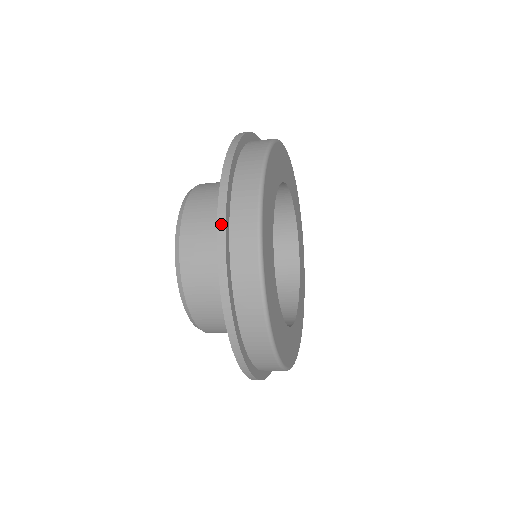
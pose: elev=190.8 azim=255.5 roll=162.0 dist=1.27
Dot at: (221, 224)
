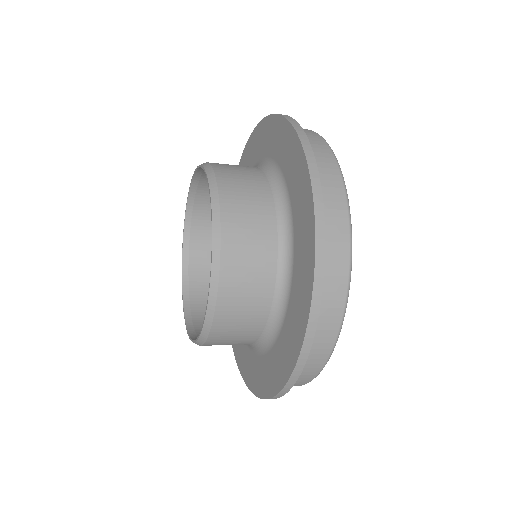
Dot at: (297, 373)
